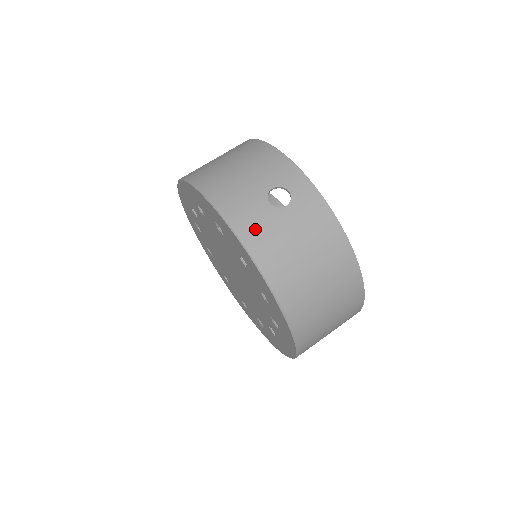
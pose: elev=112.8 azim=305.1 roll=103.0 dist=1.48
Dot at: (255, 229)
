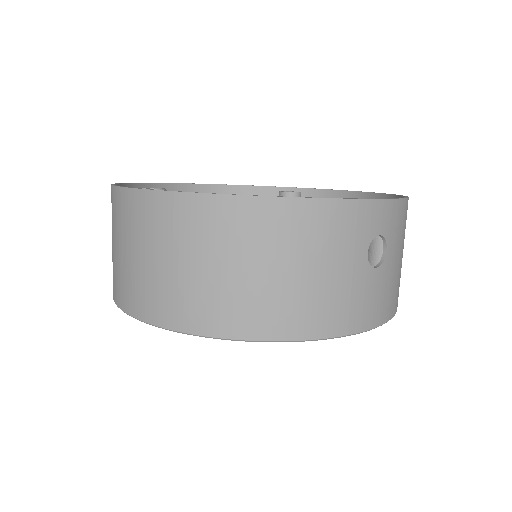
Dot at: (383, 302)
